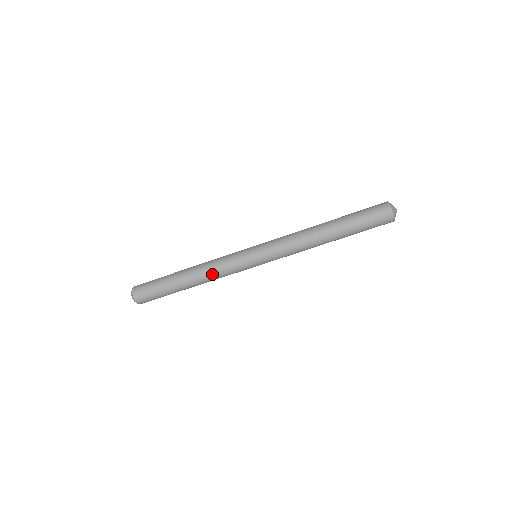
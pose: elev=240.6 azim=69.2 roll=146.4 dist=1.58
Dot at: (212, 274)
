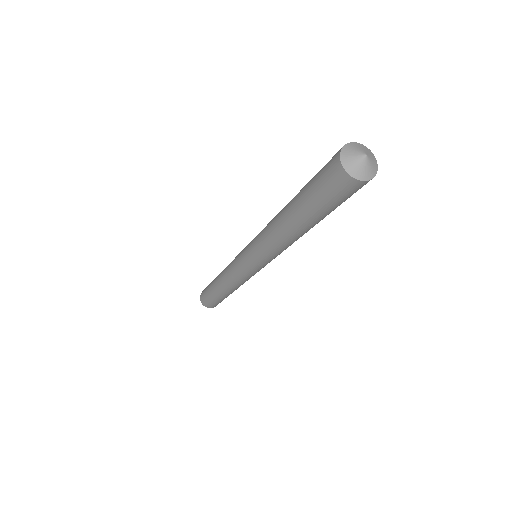
Dot at: (235, 285)
